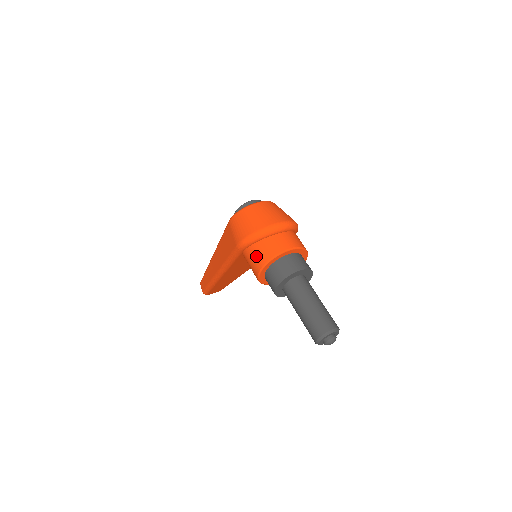
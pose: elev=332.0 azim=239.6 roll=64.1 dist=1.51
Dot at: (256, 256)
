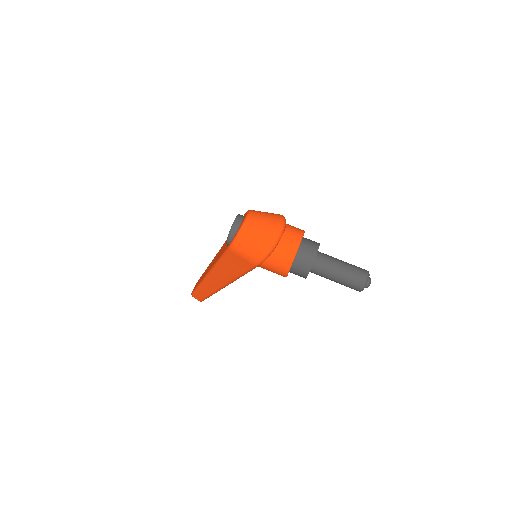
Dot at: (278, 263)
